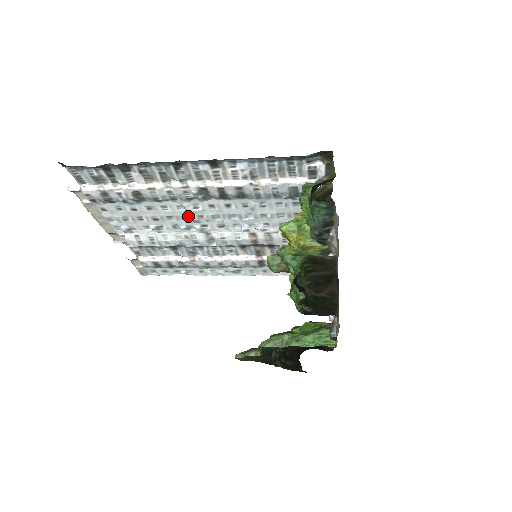
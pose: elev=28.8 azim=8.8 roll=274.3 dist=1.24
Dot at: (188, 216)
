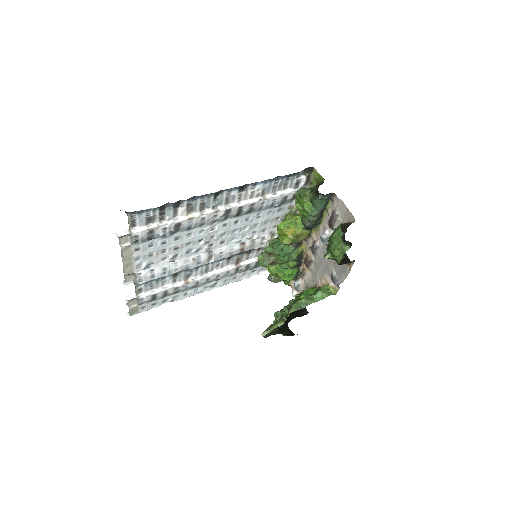
Dot at: (202, 239)
